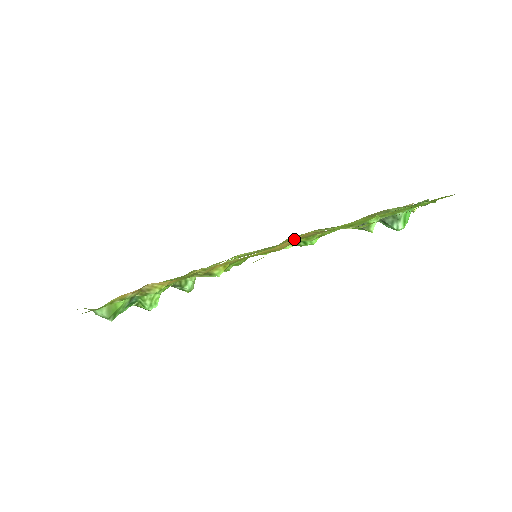
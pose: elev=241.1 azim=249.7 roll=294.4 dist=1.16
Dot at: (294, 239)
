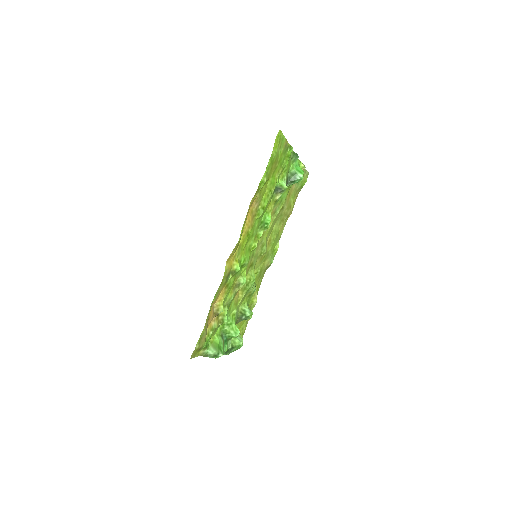
Dot at: (248, 216)
